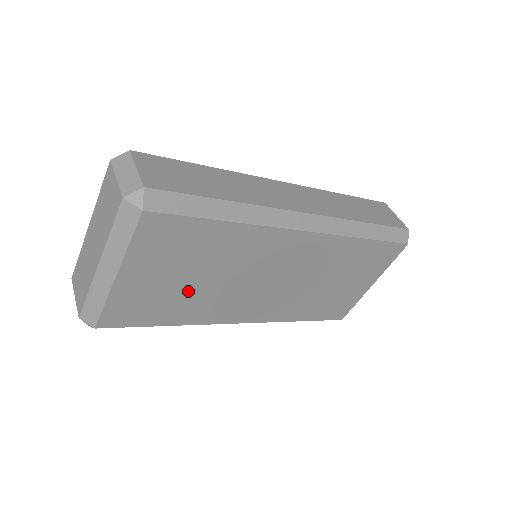
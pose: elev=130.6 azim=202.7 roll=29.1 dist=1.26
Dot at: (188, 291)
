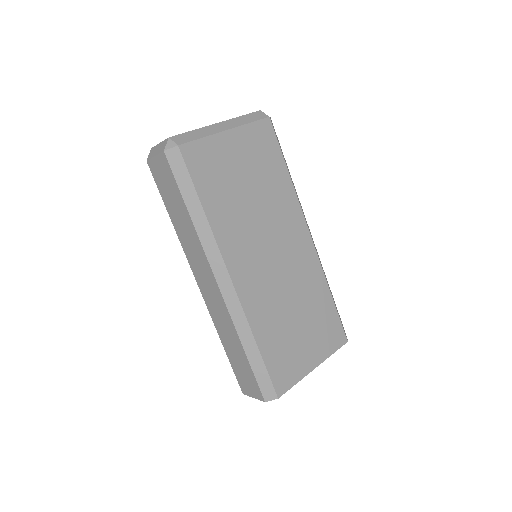
Dot at: (238, 194)
